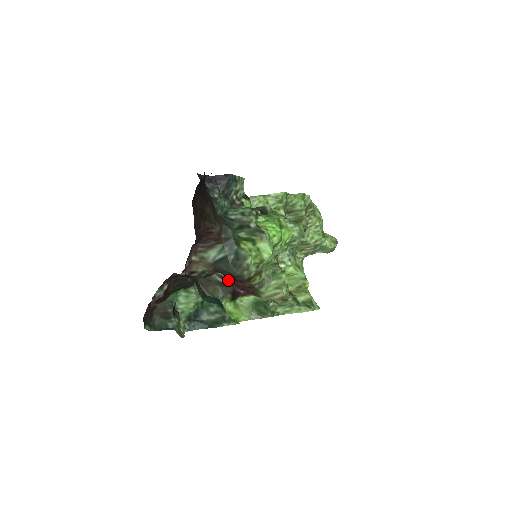
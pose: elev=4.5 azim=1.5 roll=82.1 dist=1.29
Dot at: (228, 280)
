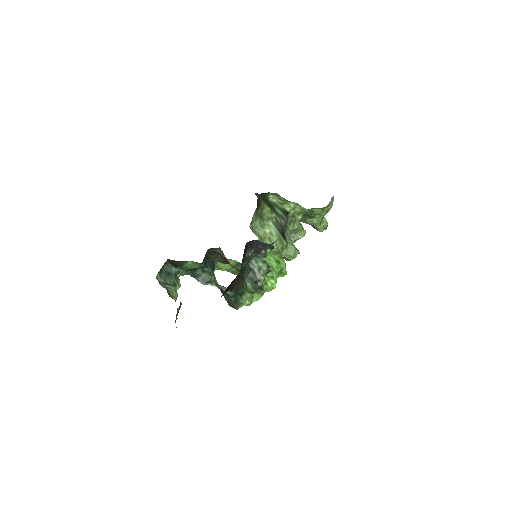
Dot at: occluded
